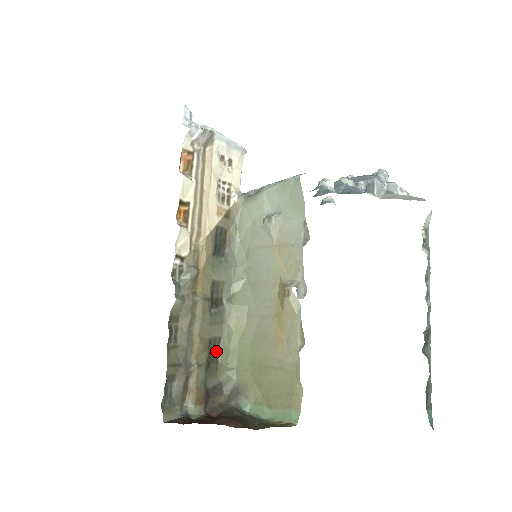
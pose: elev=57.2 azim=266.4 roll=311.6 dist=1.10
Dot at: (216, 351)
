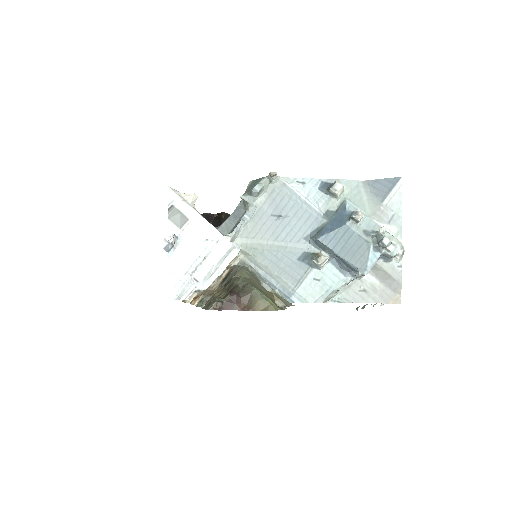
Dot at: (232, 283)
